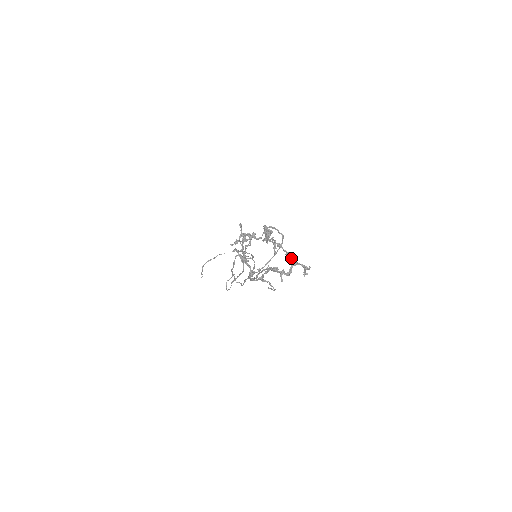
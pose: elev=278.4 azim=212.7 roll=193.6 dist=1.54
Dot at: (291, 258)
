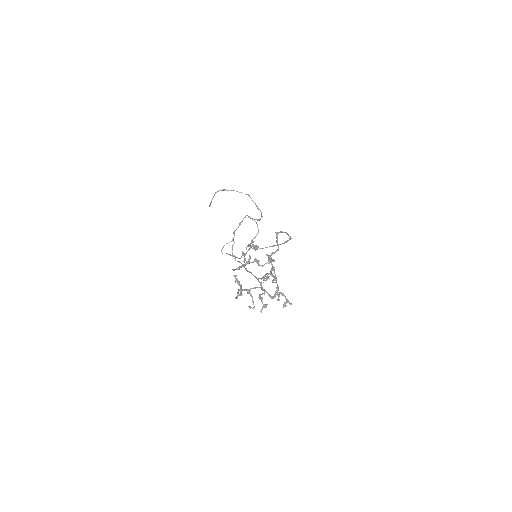
Dot at: (278, 297)
